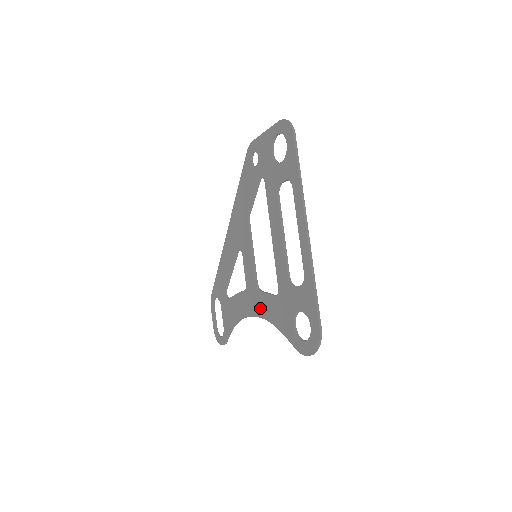
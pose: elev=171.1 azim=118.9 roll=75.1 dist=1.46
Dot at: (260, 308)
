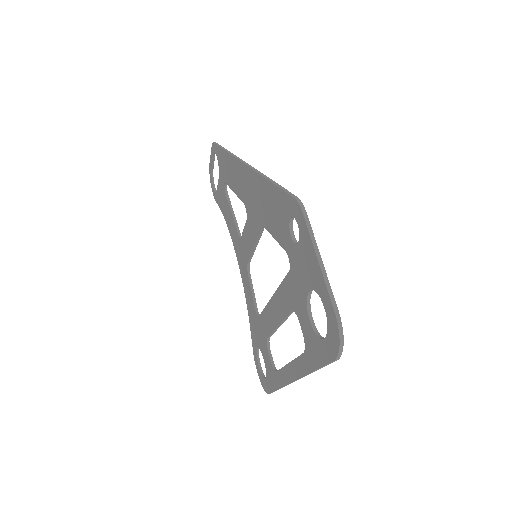
Dot at: (243, 277)
